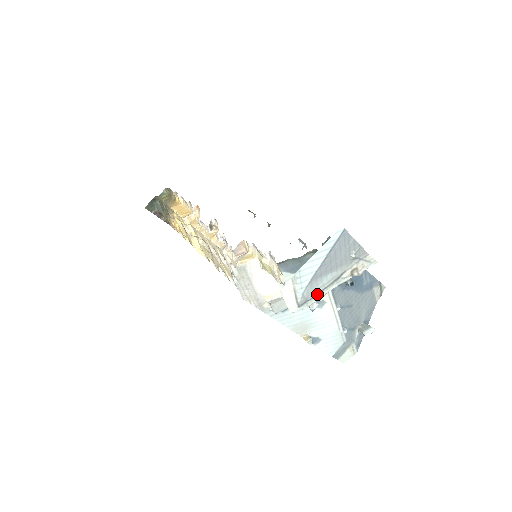
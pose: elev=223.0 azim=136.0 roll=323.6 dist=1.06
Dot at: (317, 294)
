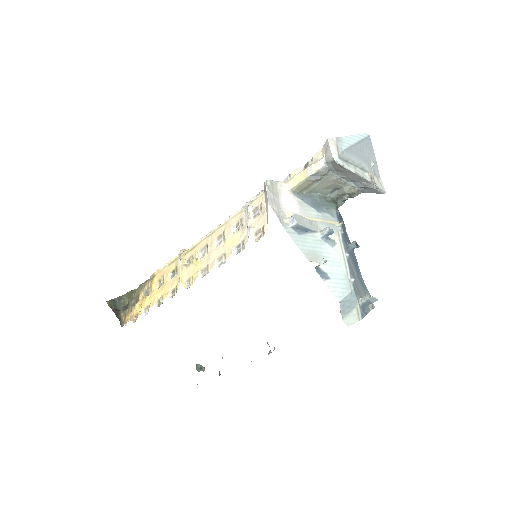
Dot at: (350, 164)
